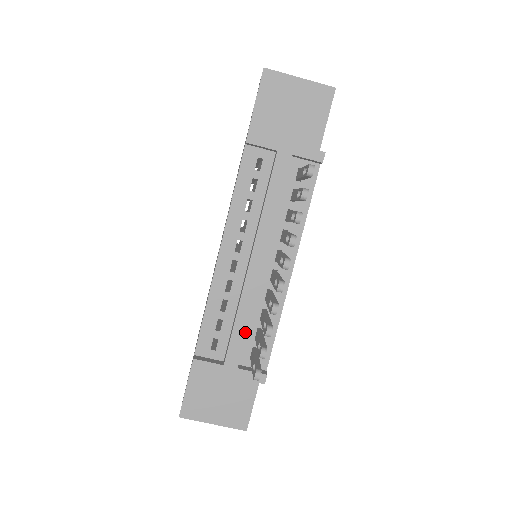
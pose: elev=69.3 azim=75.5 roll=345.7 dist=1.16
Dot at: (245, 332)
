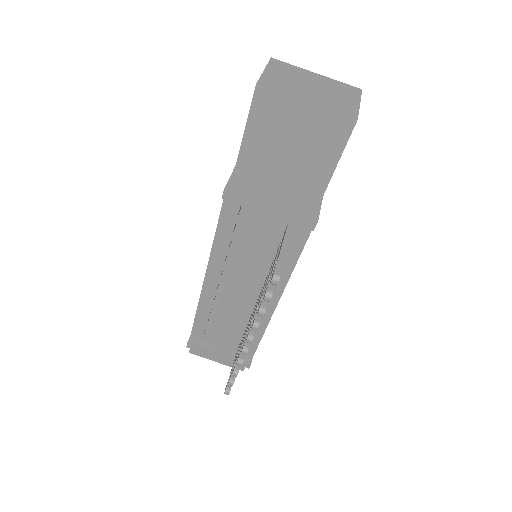
Dot at: (230, 337)
